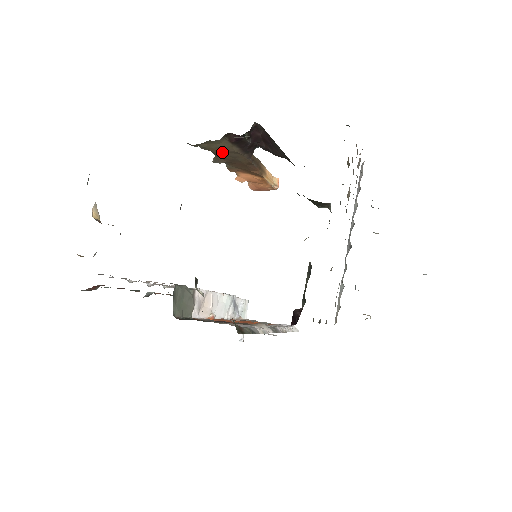
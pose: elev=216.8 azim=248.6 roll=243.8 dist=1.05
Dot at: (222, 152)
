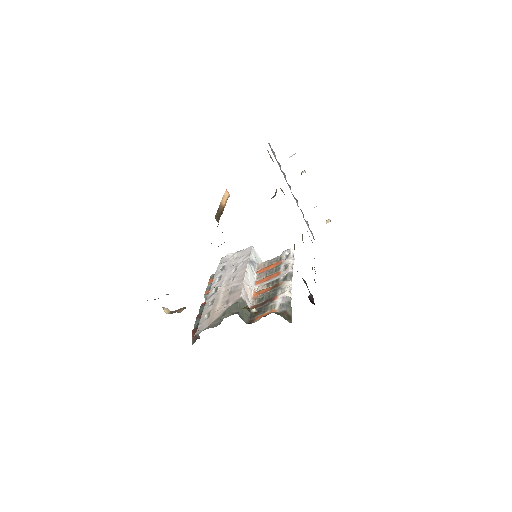
Dot at: occluded
